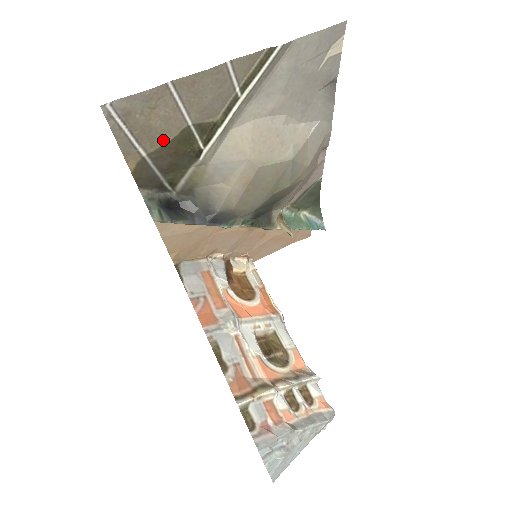
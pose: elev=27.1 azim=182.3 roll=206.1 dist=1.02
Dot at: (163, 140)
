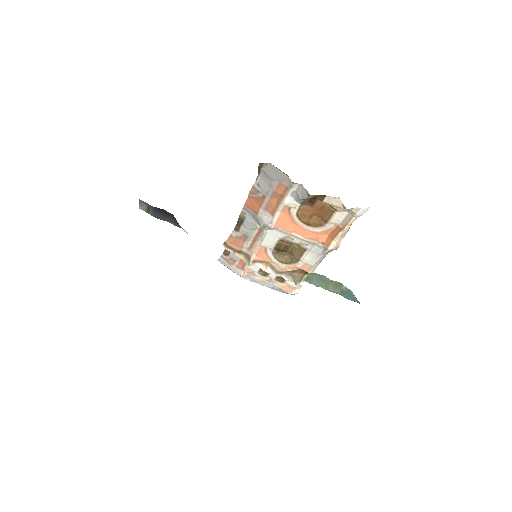
Dot at: occluded
